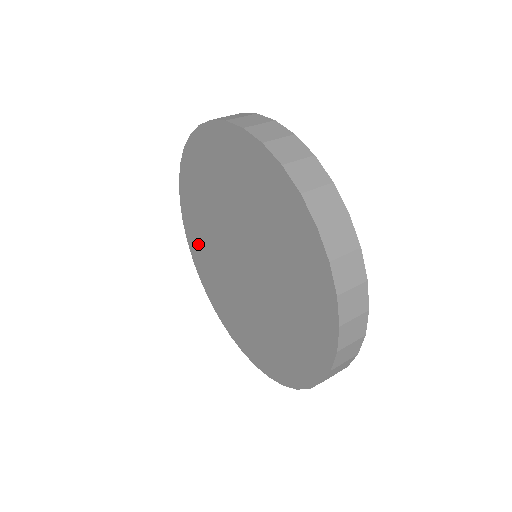
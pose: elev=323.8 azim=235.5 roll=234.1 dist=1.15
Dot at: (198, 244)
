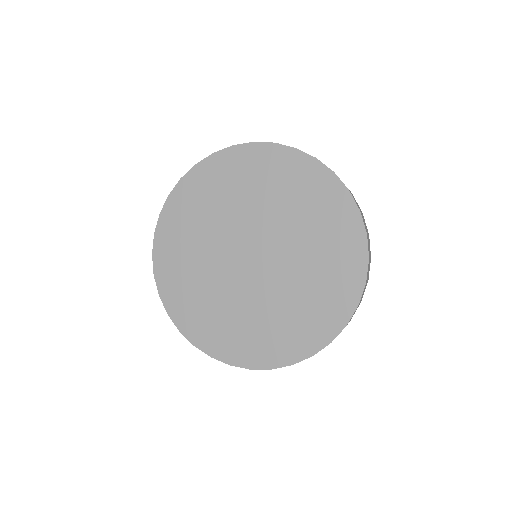
Dot at: (175, 253)
